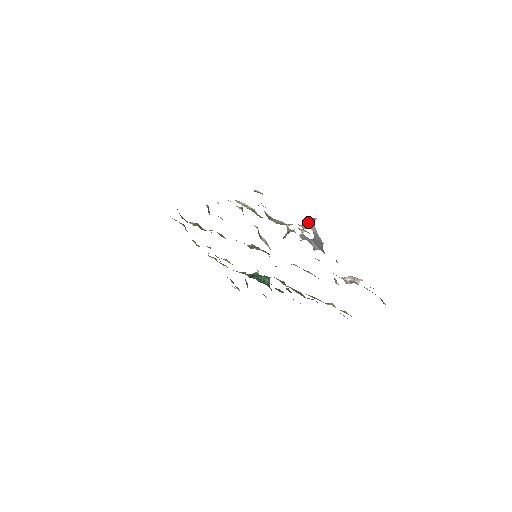
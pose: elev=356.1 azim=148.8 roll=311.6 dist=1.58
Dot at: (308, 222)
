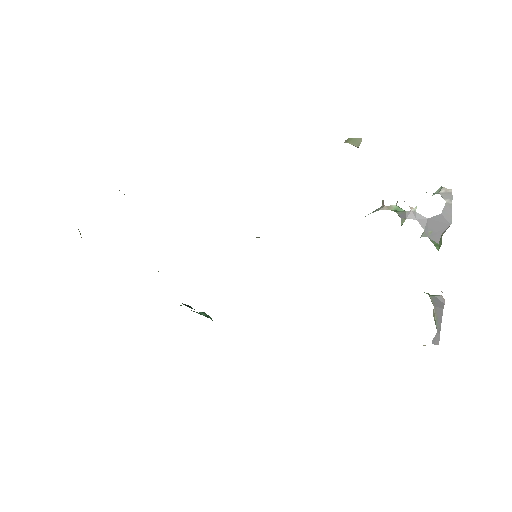
Dot at: (441, 190)
